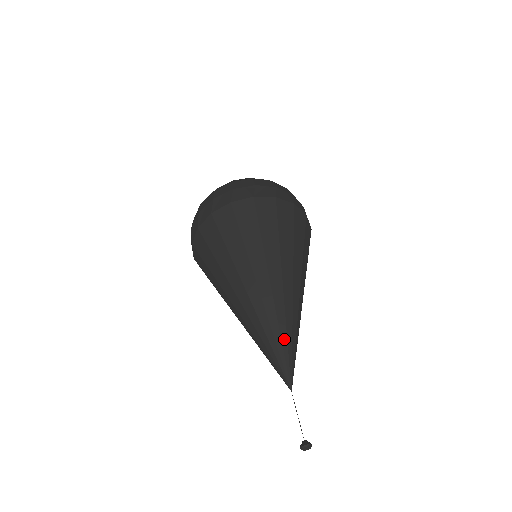
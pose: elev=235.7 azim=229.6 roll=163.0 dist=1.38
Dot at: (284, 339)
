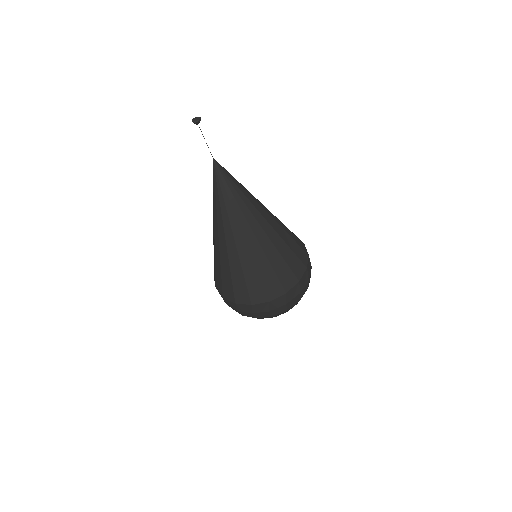
Dot at: occluded
